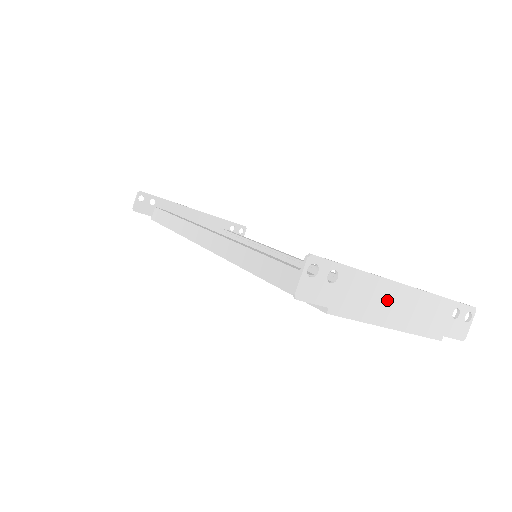
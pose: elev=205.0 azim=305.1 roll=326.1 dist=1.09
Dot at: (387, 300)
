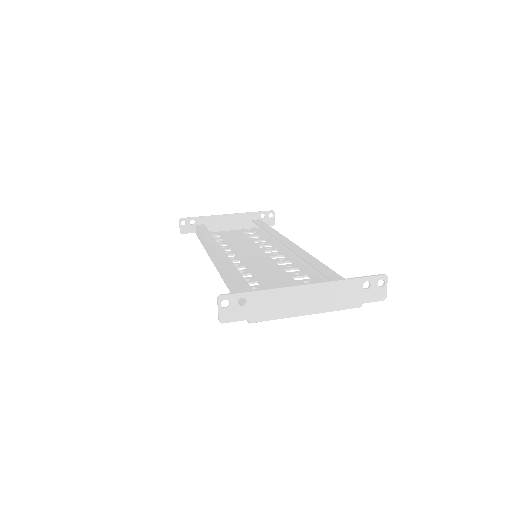
Dot at: (295, 299)
